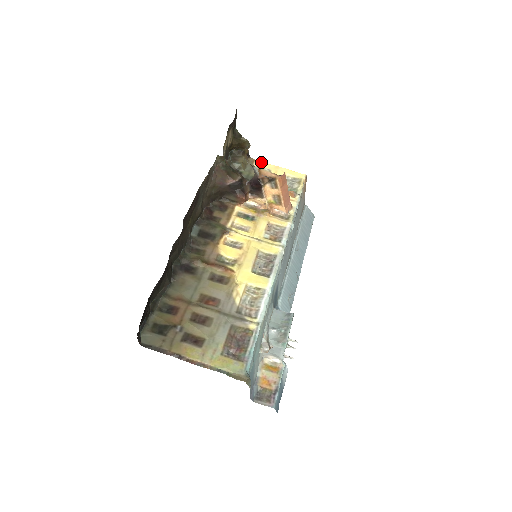
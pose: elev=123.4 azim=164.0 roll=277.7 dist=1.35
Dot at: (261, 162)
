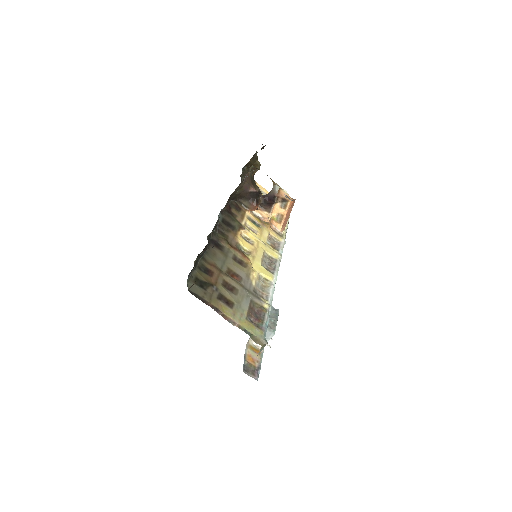
Dot at: (261, 186)
